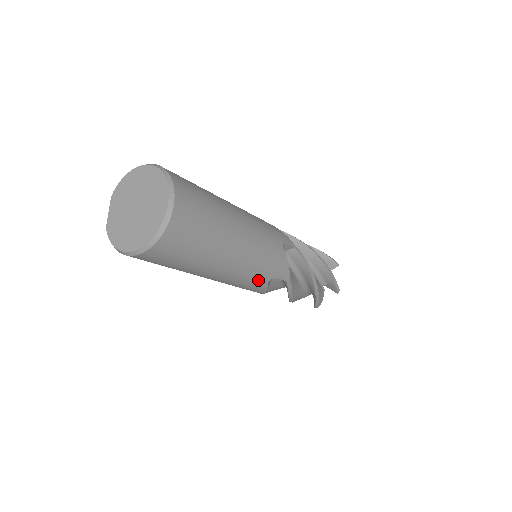
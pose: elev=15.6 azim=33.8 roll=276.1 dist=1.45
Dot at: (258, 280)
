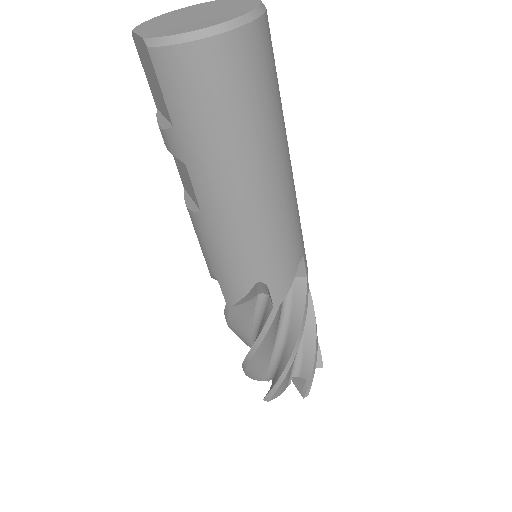
Dot at: (294, 243)
